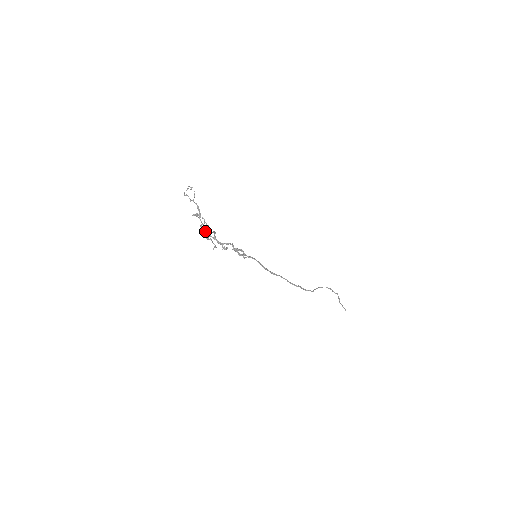
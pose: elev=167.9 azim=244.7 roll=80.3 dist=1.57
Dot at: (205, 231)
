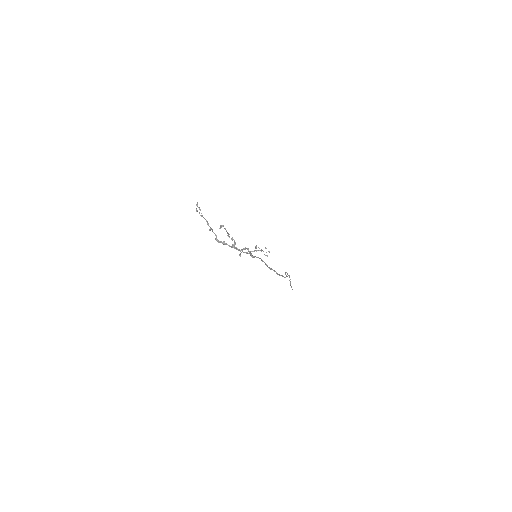
Dot at: (223, 243)
